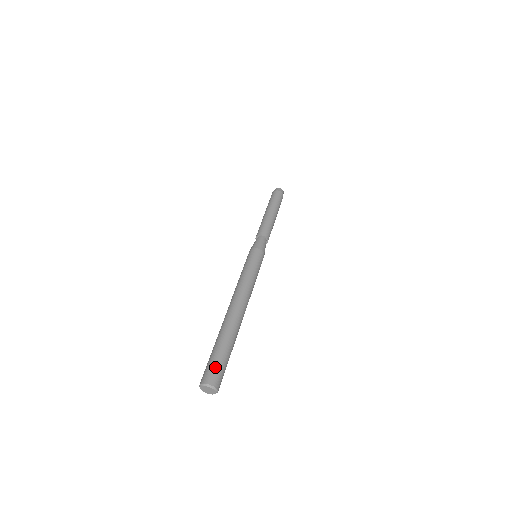
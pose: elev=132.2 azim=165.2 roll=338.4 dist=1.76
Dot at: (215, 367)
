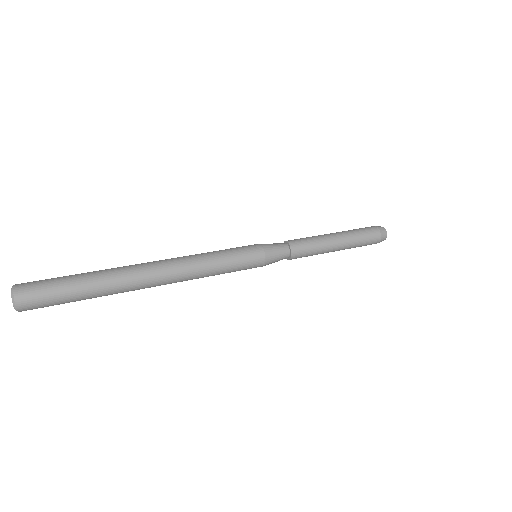
Dot at: (43, 280)
